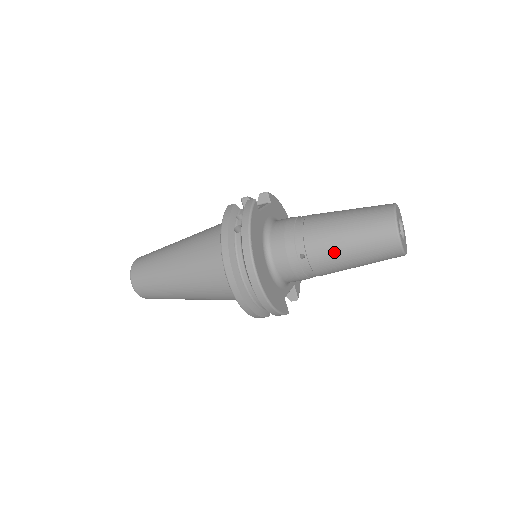
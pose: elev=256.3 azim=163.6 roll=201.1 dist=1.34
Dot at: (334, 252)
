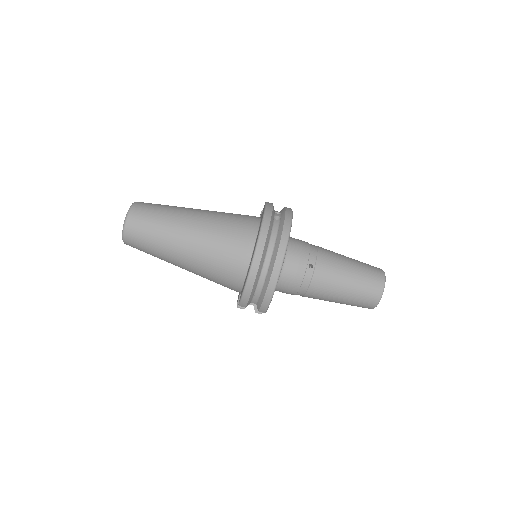
Dot at: (336, 275)
